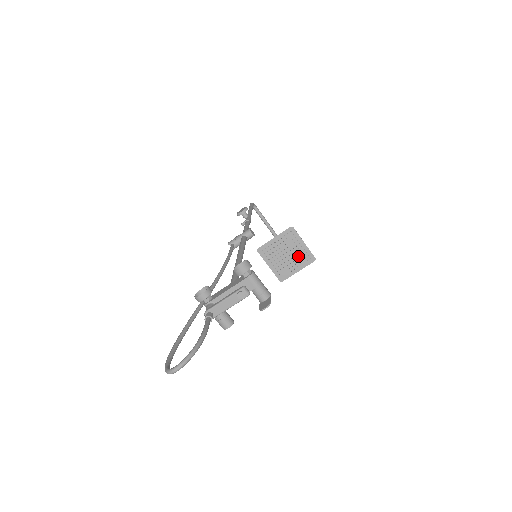
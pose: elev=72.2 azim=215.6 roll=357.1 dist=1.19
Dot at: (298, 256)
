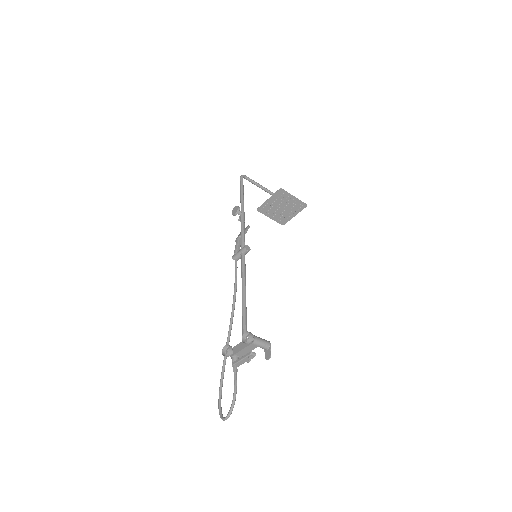
Dot at: (292, 206)
